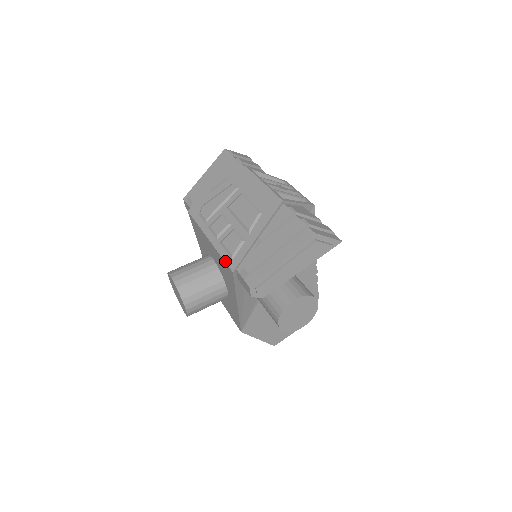
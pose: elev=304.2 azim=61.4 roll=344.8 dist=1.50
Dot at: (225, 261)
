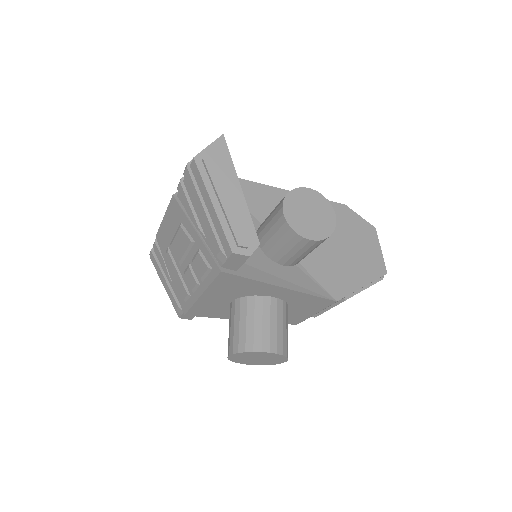
Dot at: (213, 279)
